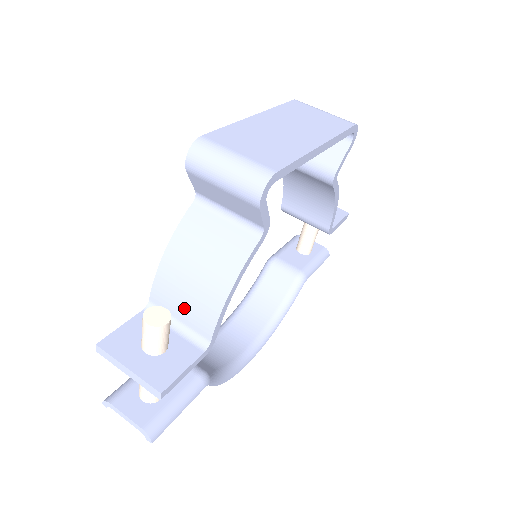
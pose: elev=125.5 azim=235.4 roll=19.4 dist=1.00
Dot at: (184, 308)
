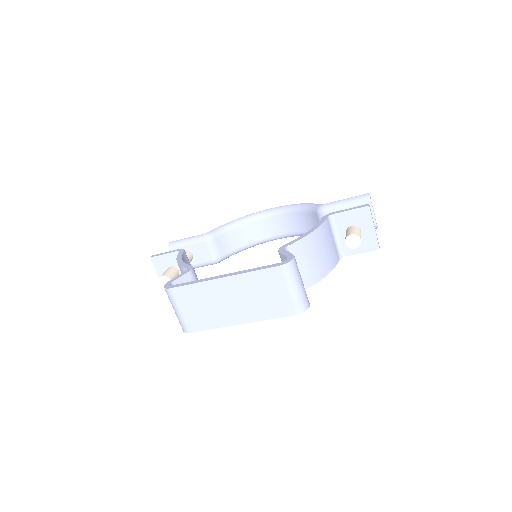
Dot at: occluded
